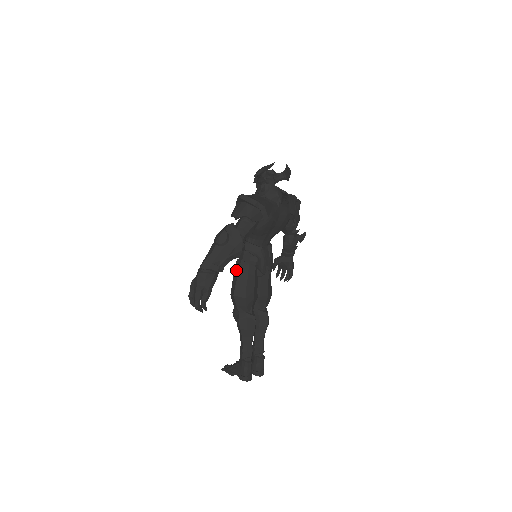
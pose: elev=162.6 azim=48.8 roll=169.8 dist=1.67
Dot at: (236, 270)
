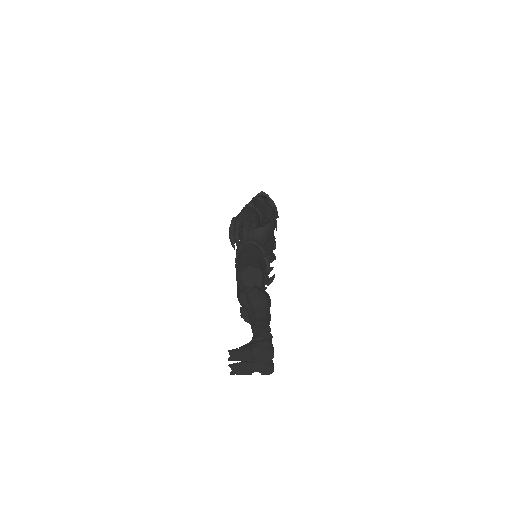
Dot at: (246, 253)
